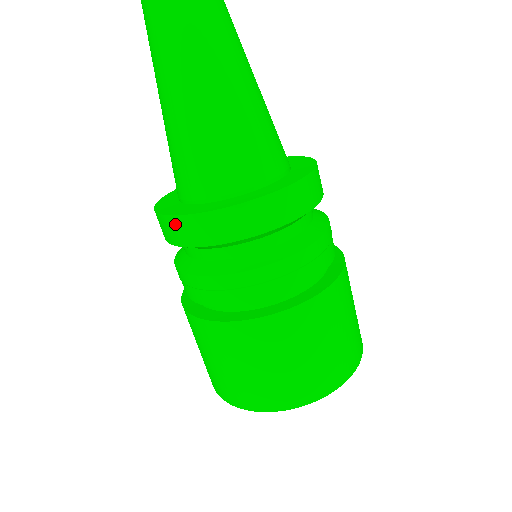
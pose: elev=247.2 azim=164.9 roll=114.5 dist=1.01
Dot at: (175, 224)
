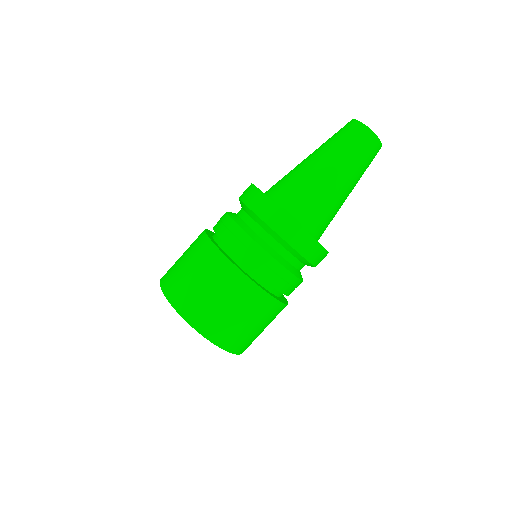
Dot at: (274, 209)
